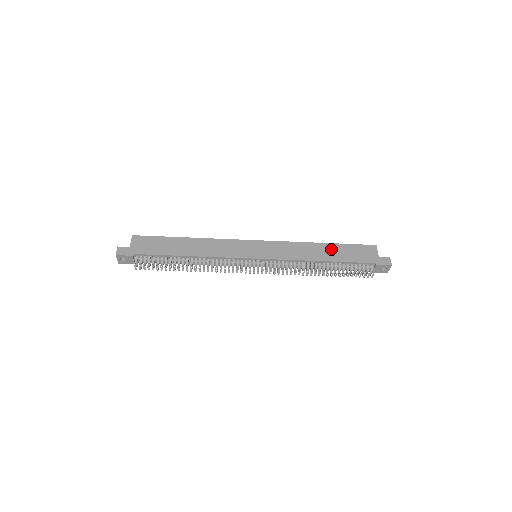
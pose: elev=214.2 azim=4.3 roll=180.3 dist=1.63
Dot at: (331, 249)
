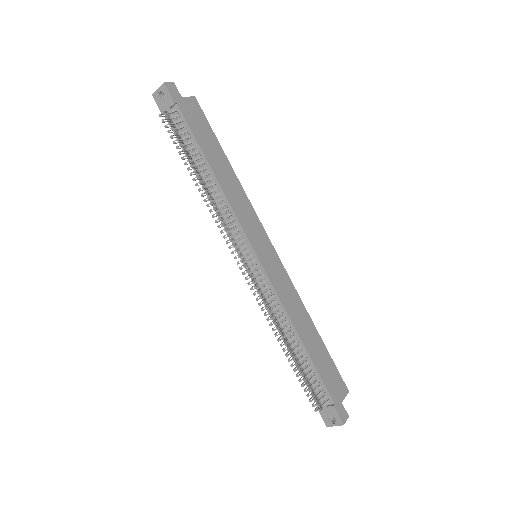
Dot at: (316, 340)
